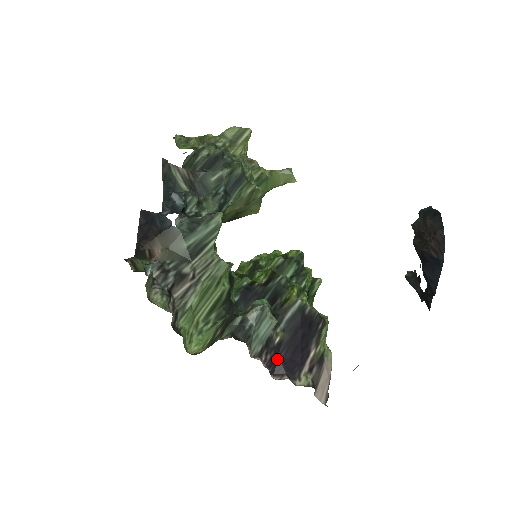
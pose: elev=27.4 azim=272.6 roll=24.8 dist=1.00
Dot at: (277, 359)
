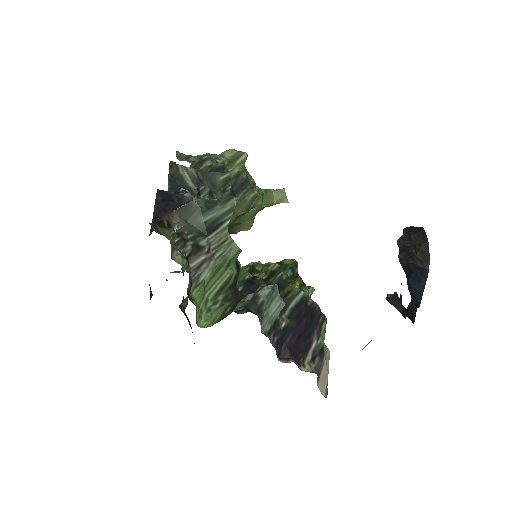
Dot at: (283, 343)
